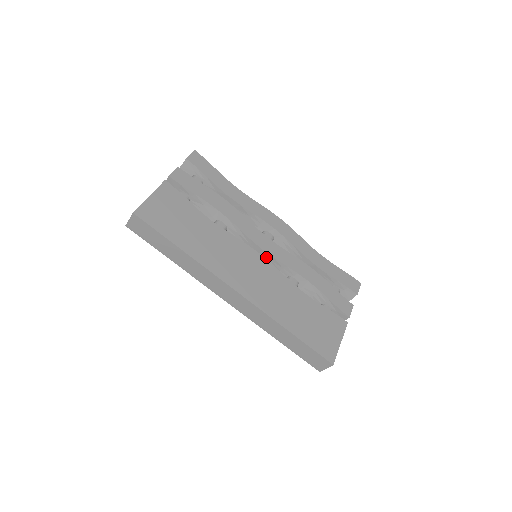
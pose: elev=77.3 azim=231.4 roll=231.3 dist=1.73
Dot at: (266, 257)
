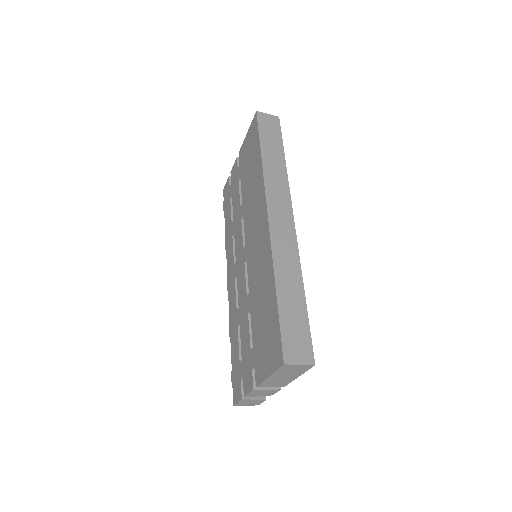
Dot at: occluded
